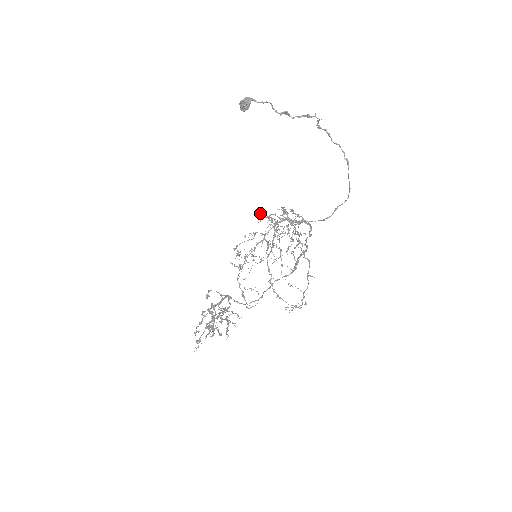
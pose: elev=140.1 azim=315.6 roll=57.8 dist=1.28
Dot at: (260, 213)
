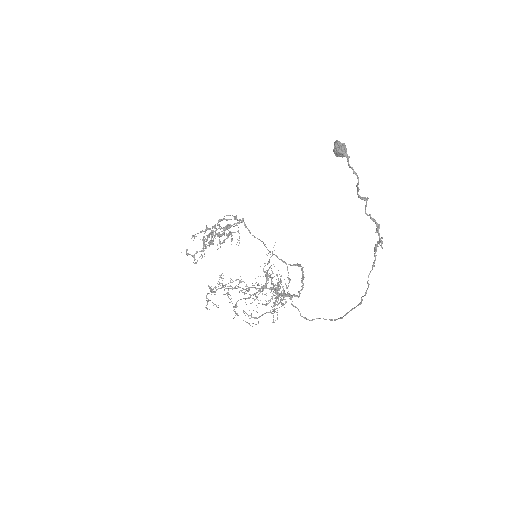
Dot at: occluded
